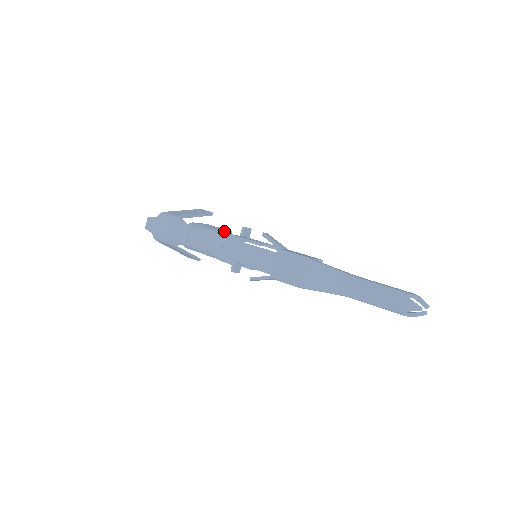
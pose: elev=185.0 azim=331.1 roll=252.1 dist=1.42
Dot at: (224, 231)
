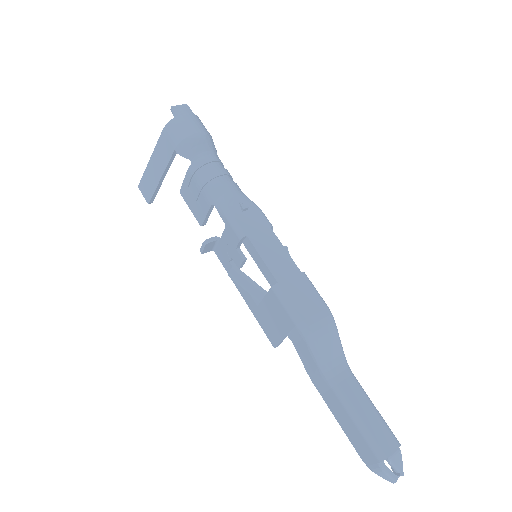
Dot at: occluded
